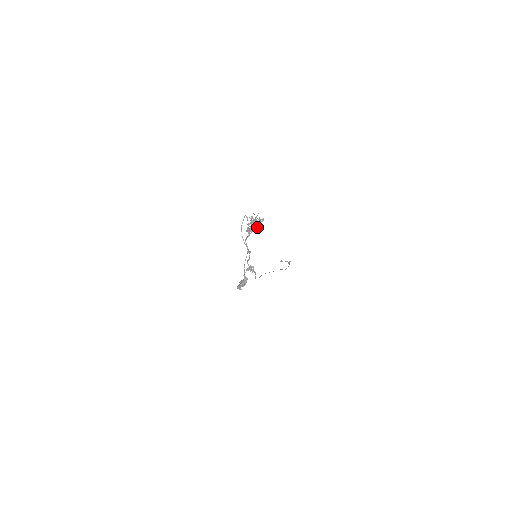
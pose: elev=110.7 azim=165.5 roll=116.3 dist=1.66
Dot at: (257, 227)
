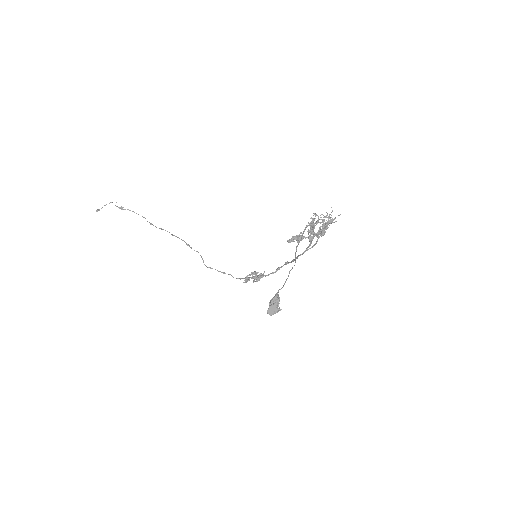
Dot at: (326, 229)
